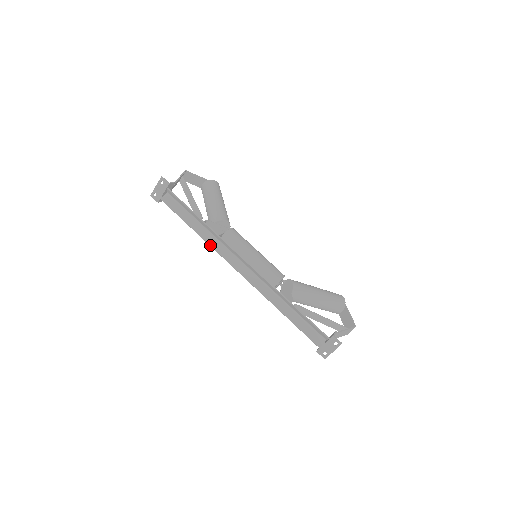
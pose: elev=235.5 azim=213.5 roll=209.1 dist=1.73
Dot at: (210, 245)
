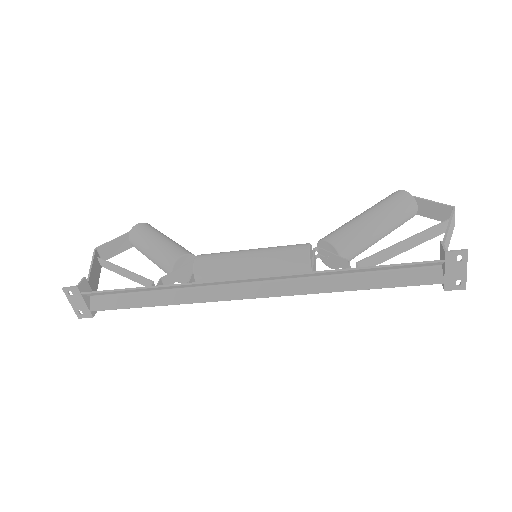
Dot at: (191, 303)
